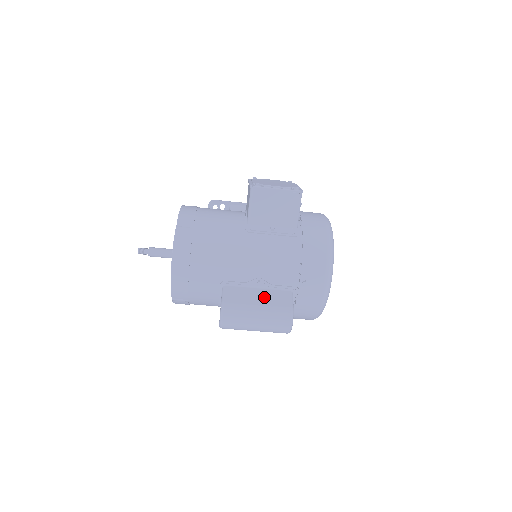
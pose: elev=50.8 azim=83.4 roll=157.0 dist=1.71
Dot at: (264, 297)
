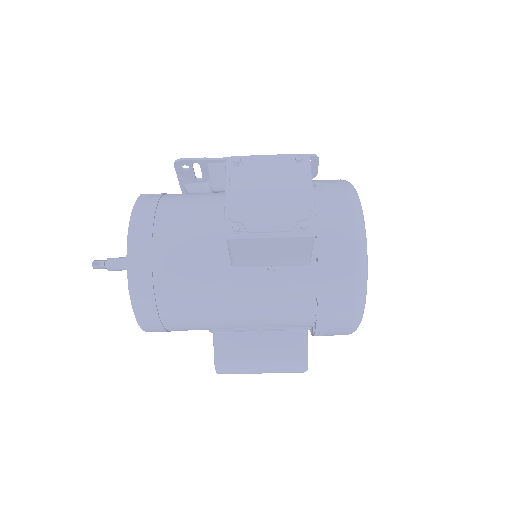
Dot at: (268, 346)
